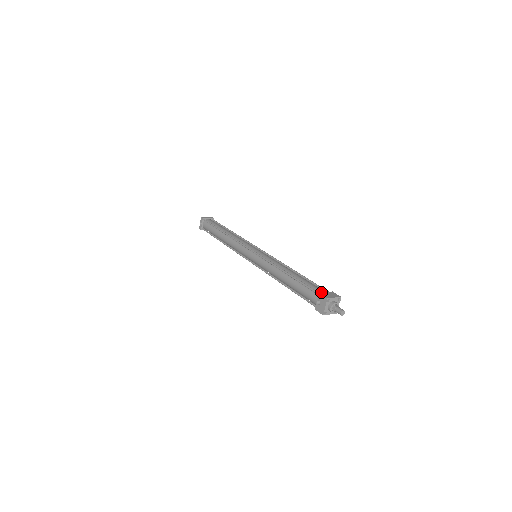
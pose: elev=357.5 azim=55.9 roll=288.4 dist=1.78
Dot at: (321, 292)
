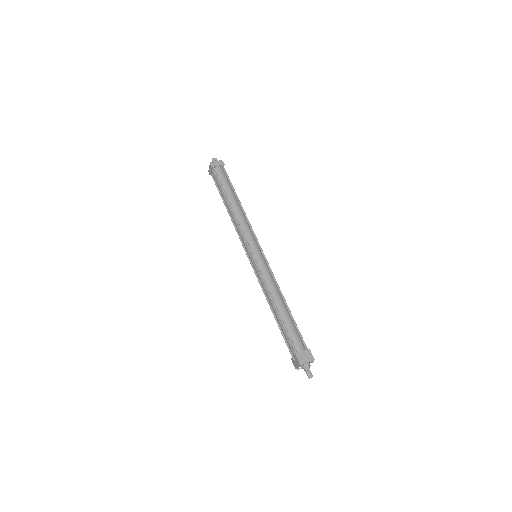
Dot at: (299, 350)
